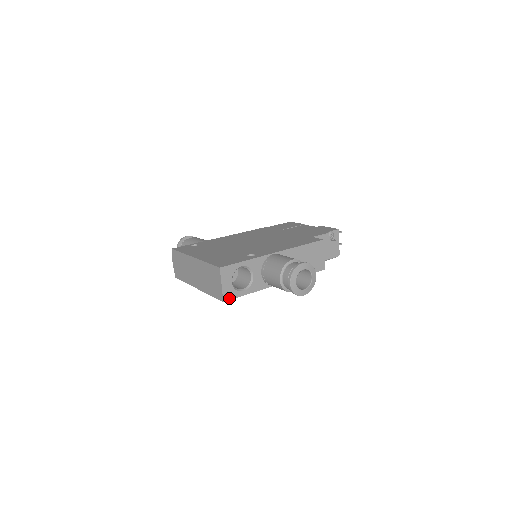
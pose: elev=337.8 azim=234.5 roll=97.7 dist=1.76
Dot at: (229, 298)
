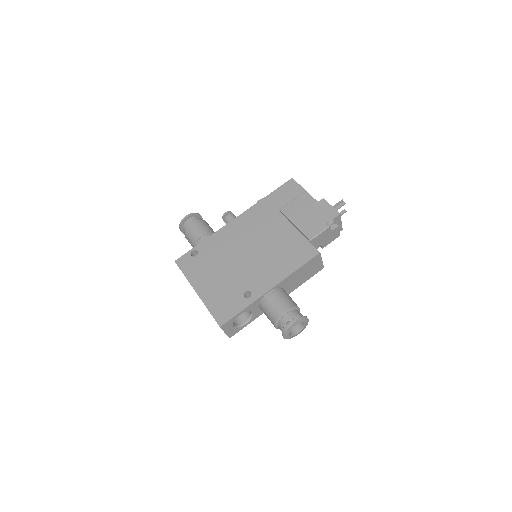
Dot at: (234, 334)
